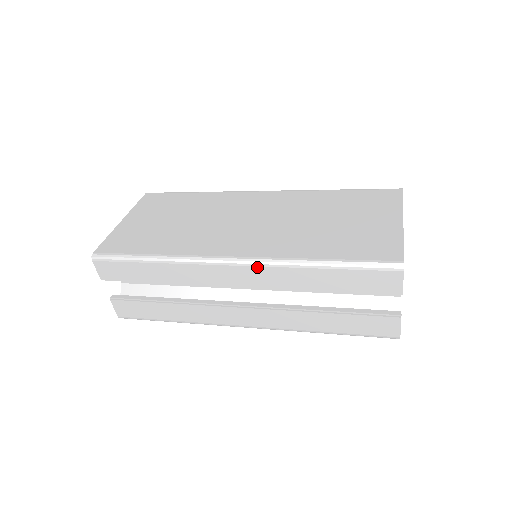
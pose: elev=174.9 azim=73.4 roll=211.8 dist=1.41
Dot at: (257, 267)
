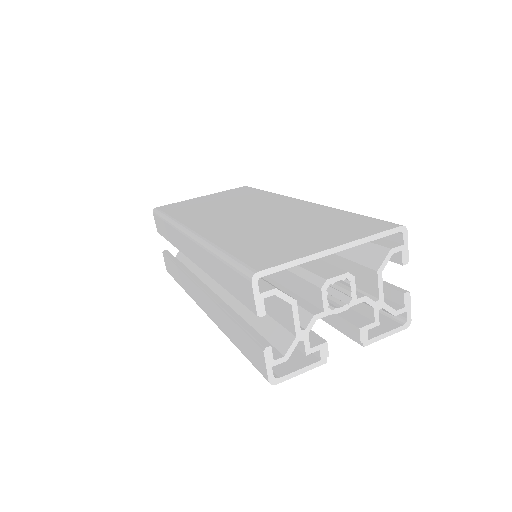
Dot at: (195, 243)
